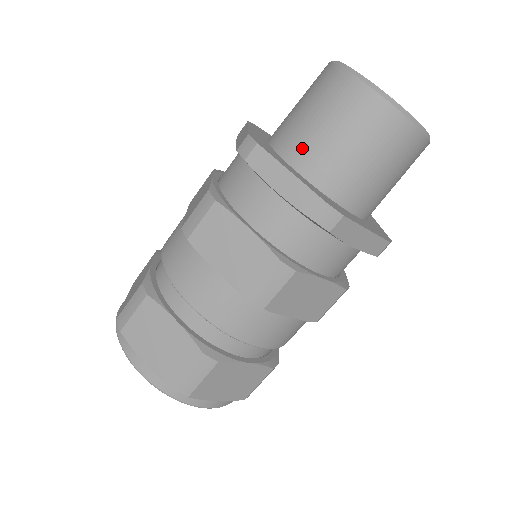
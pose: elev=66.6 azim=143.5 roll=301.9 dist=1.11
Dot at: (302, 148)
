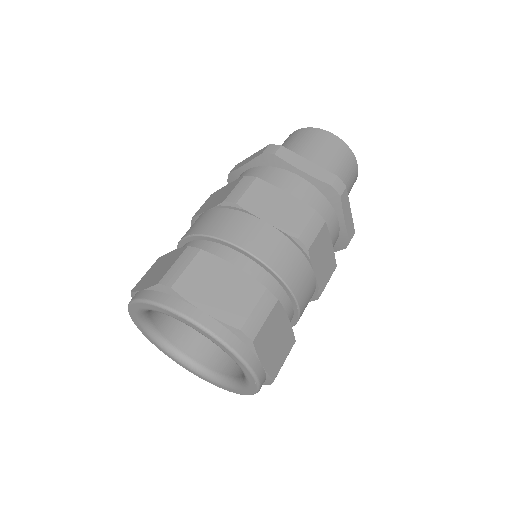
Dot at: occluded
